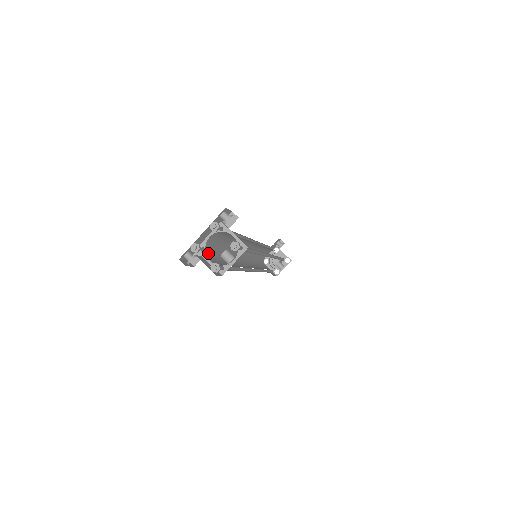
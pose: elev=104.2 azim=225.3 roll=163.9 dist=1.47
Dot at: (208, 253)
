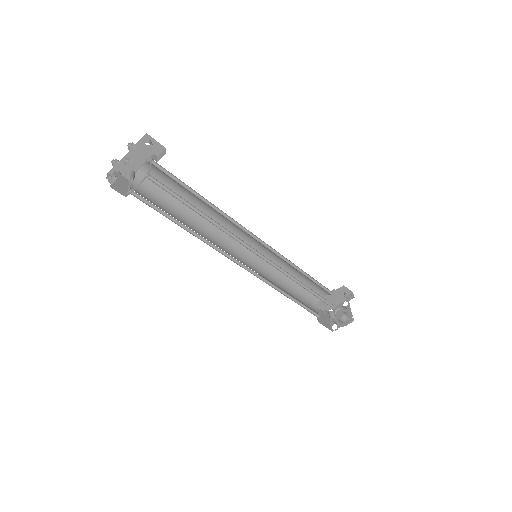
Dot at: (139, 183)
